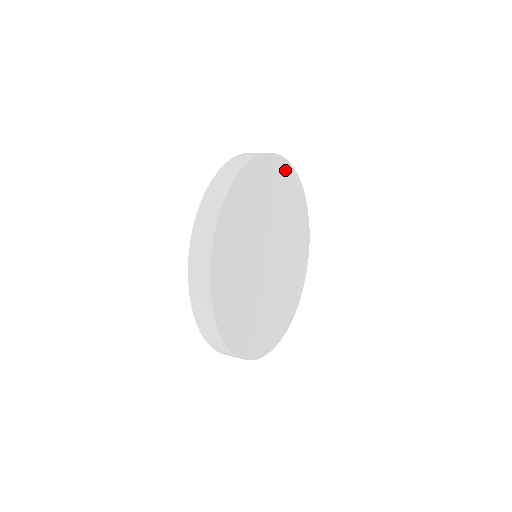
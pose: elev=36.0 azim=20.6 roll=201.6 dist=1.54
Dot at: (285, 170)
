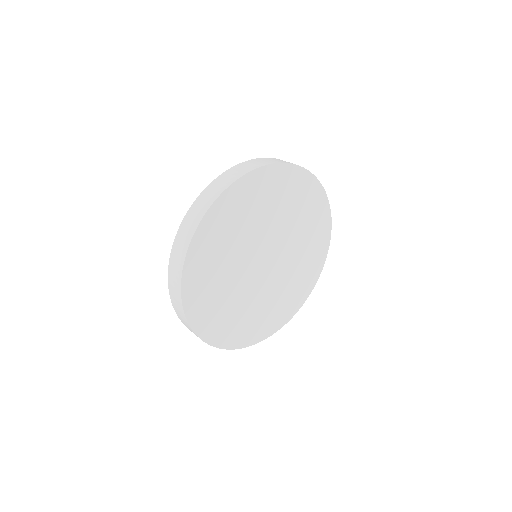
Dot at: (290, 175)
